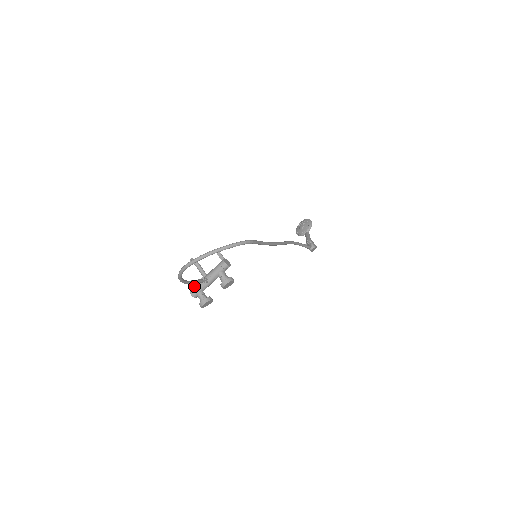
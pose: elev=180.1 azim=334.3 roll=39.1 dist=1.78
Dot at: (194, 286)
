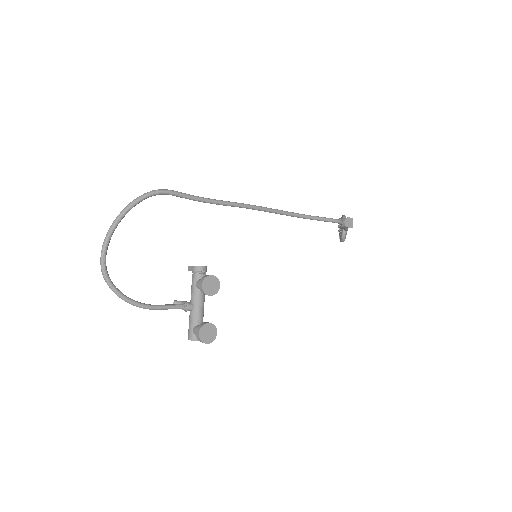
Dot at: (189, 328)
